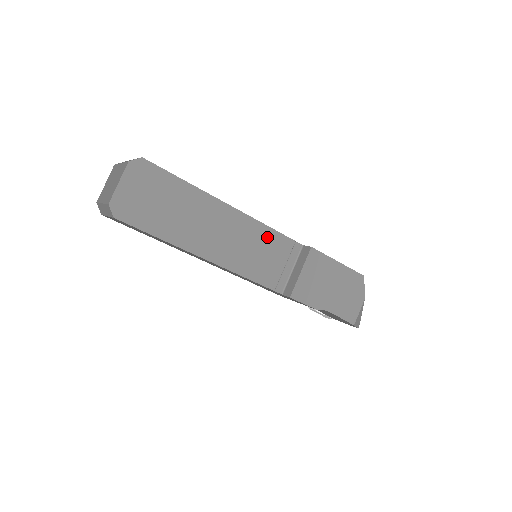
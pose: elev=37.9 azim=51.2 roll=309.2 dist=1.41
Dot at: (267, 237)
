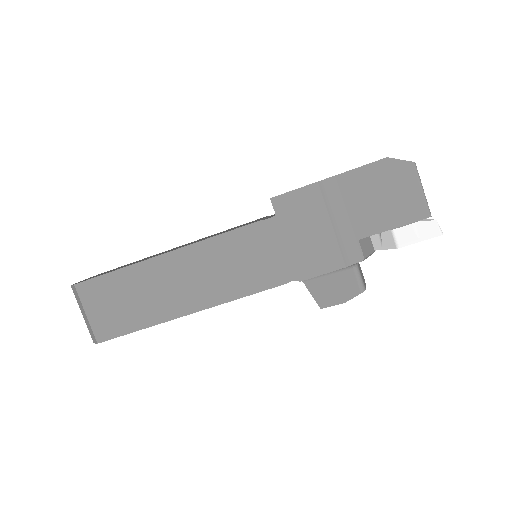
Dot at: occluded
